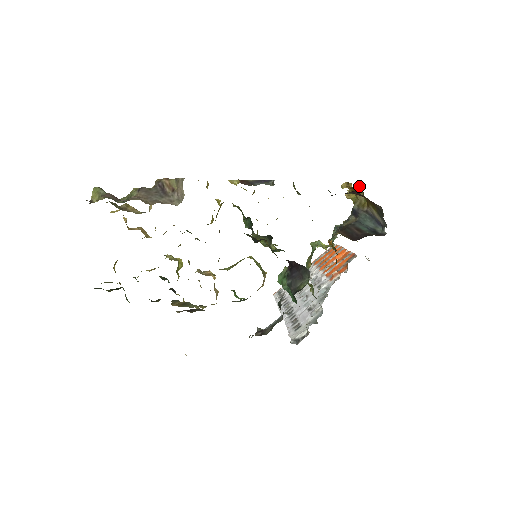
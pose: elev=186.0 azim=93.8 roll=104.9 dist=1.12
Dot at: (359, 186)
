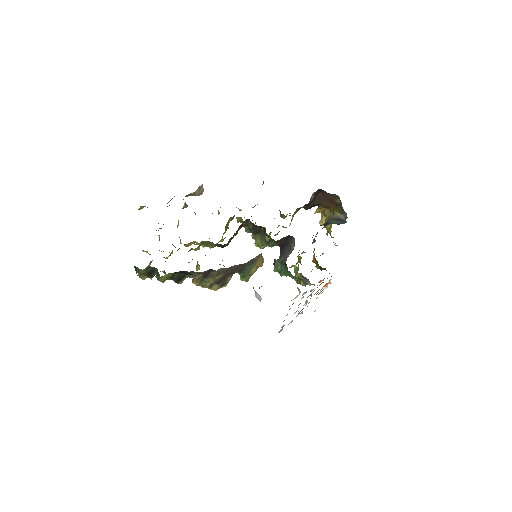
Dot at: occluded
